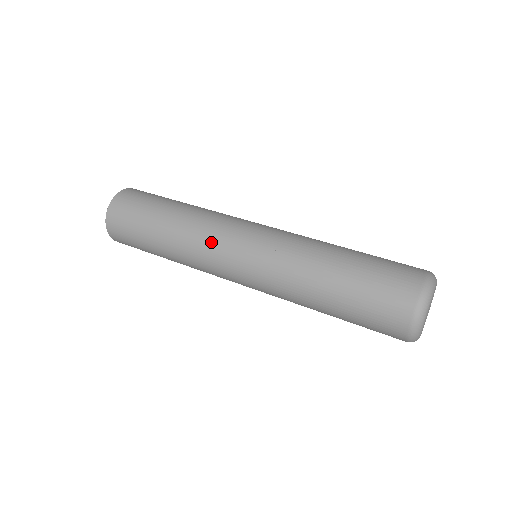
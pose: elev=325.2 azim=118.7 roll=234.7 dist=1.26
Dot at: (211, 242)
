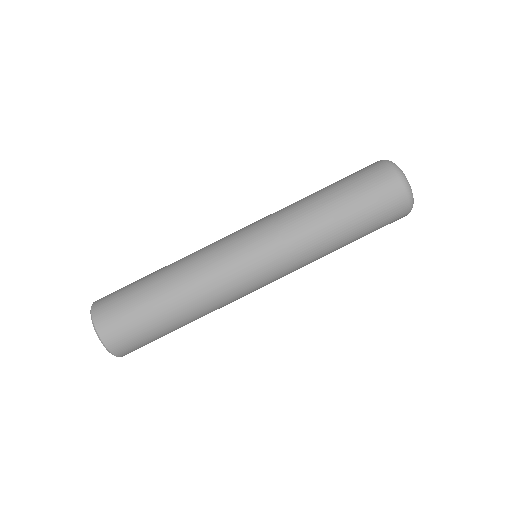
Dot at: (233, 291)
